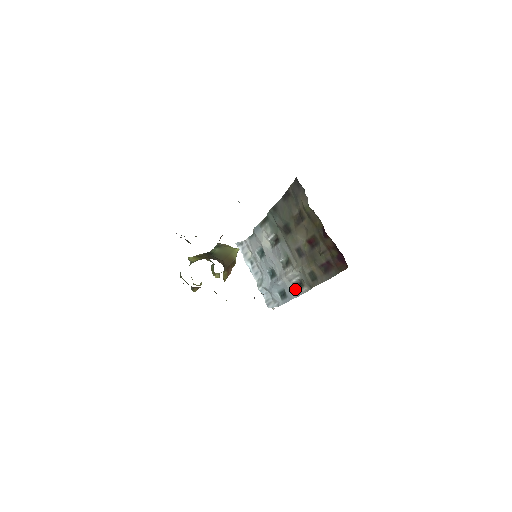
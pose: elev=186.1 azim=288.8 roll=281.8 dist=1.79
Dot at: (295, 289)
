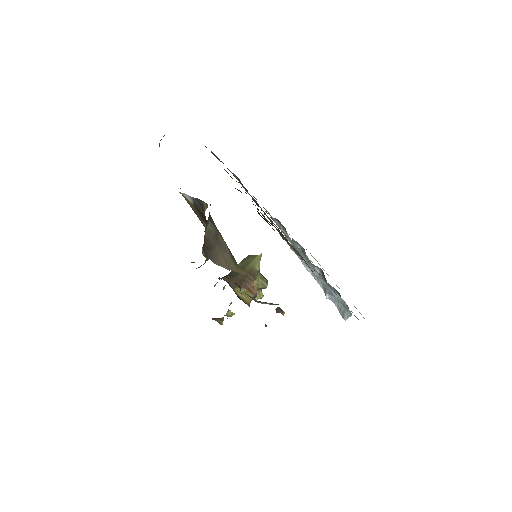
Dot at: occluded
